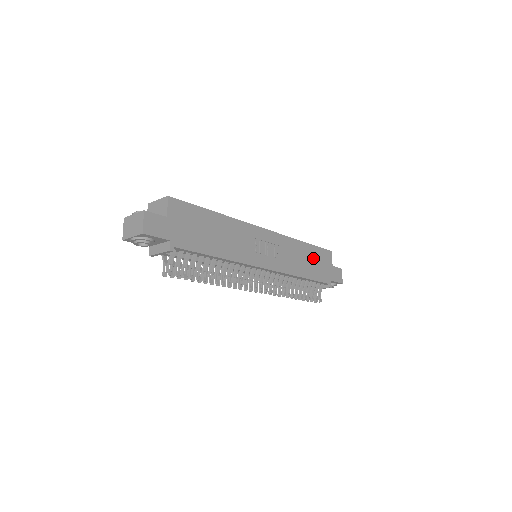
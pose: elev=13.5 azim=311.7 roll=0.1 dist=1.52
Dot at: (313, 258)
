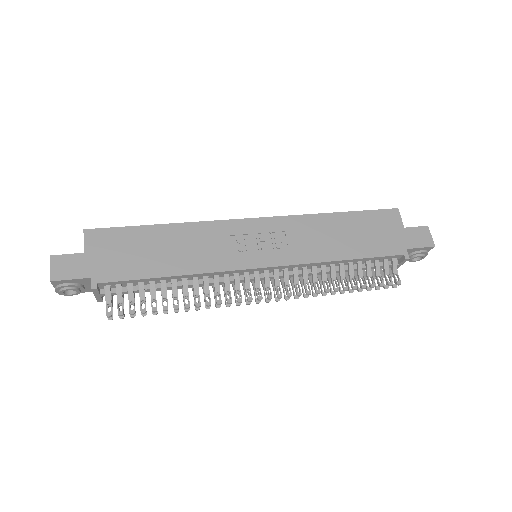
Dot at: (357, 228)
